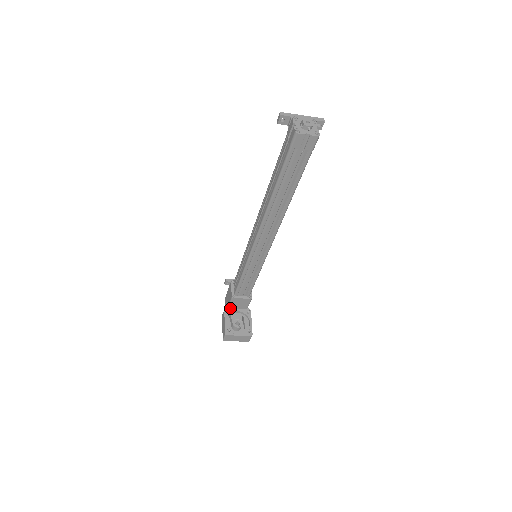
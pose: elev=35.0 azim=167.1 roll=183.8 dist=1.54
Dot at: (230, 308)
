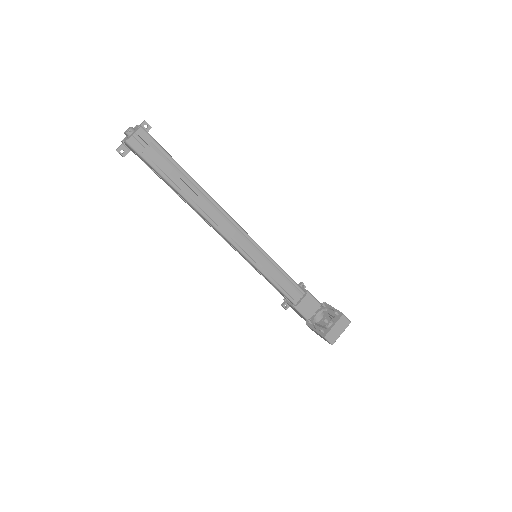
Dot at: occluded
